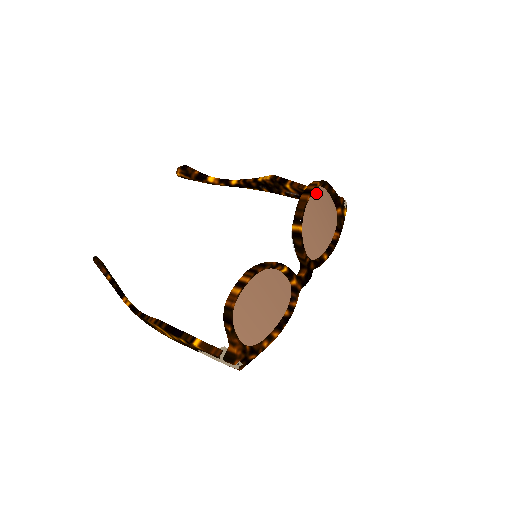
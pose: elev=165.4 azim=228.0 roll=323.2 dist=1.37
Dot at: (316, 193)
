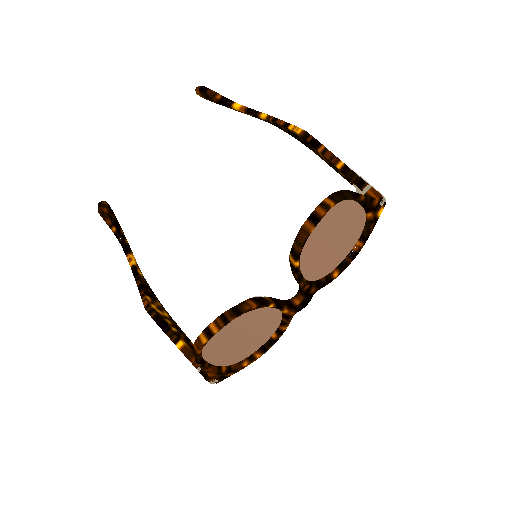
Dot at: (330, 212)
